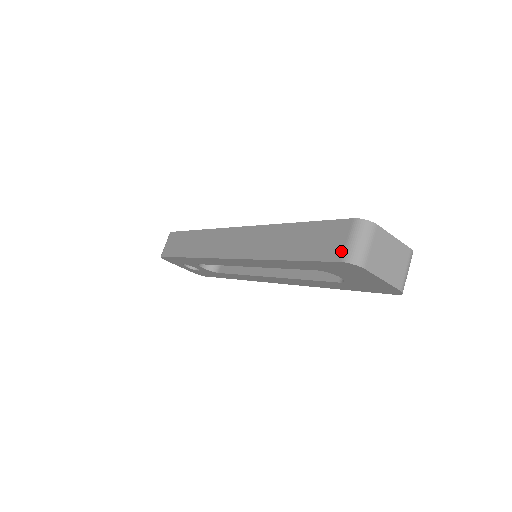
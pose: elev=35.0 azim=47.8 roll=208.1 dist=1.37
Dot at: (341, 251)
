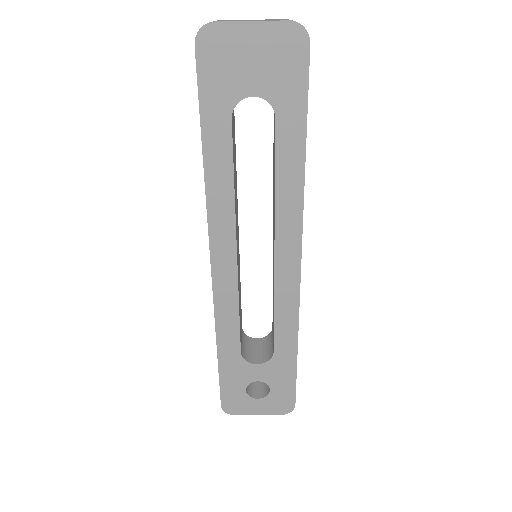
Dot at: occluded
